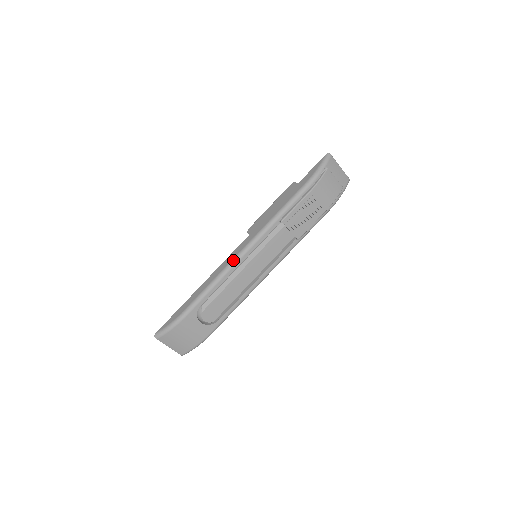
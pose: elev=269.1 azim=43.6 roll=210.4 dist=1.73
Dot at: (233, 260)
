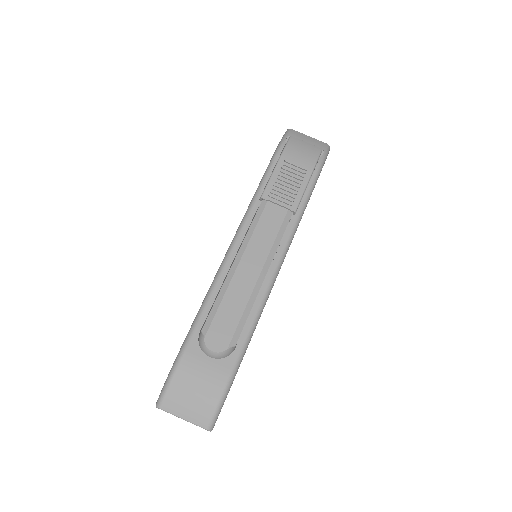
Dot at: (222, 261)
